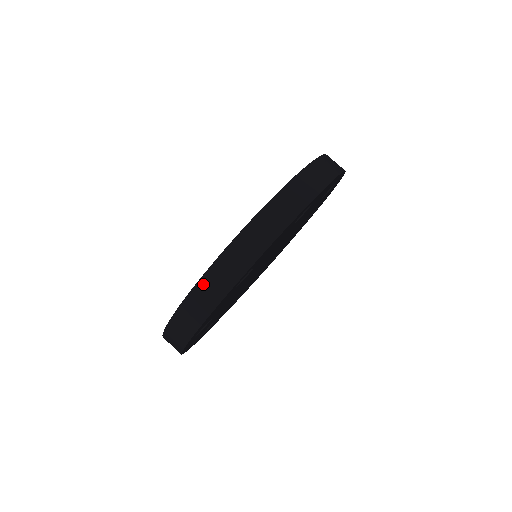
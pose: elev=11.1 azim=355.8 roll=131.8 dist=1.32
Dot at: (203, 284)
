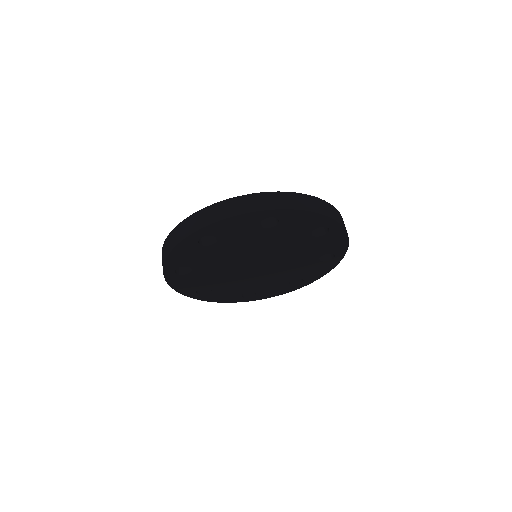
Dot at: (179, 227)
